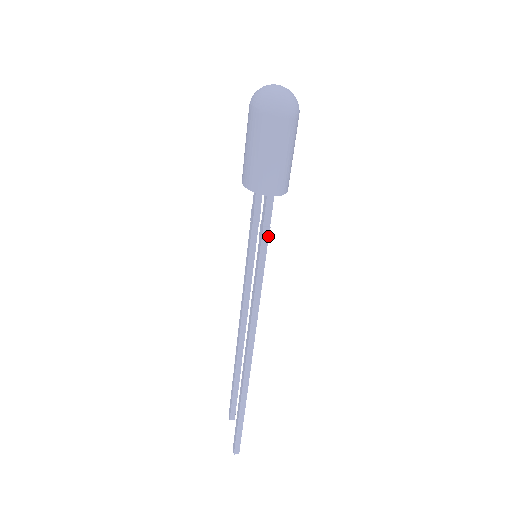
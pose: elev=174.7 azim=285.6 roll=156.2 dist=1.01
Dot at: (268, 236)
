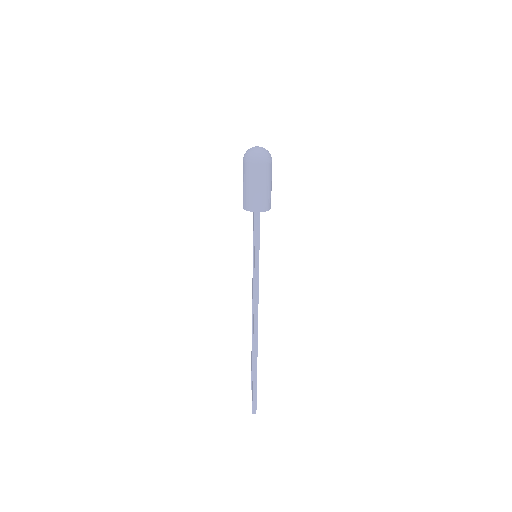
Dot at: (259, 239)
